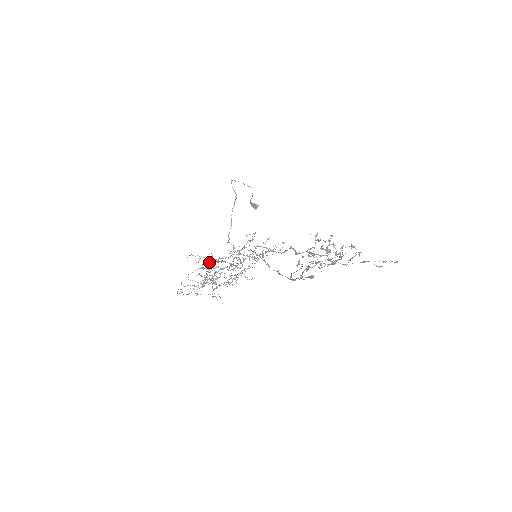
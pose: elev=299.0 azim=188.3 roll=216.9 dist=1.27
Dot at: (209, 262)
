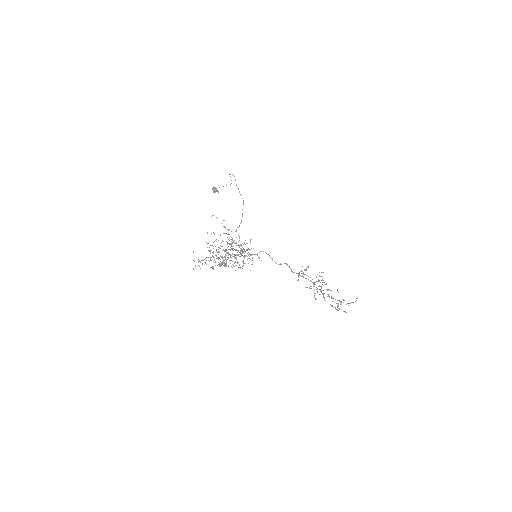
Dot at: occluded
